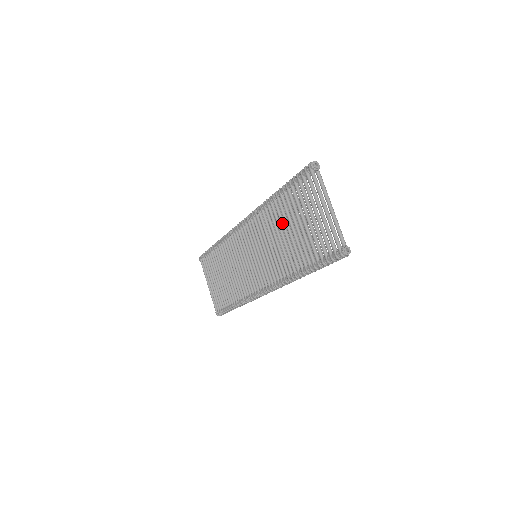
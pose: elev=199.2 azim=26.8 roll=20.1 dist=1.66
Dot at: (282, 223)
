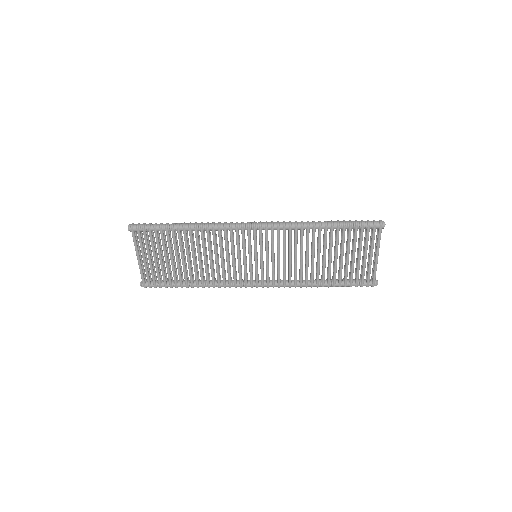
Dot at: (320, 248)
